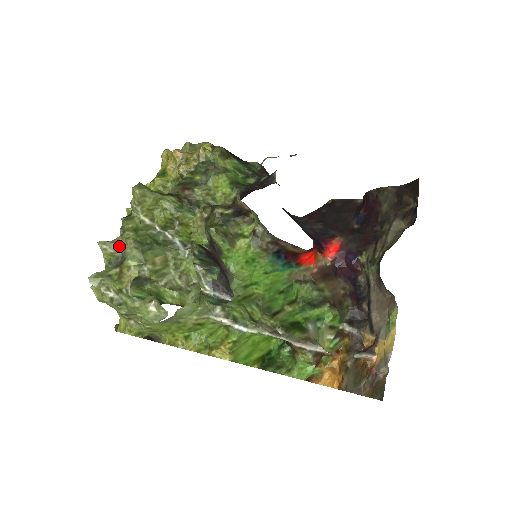
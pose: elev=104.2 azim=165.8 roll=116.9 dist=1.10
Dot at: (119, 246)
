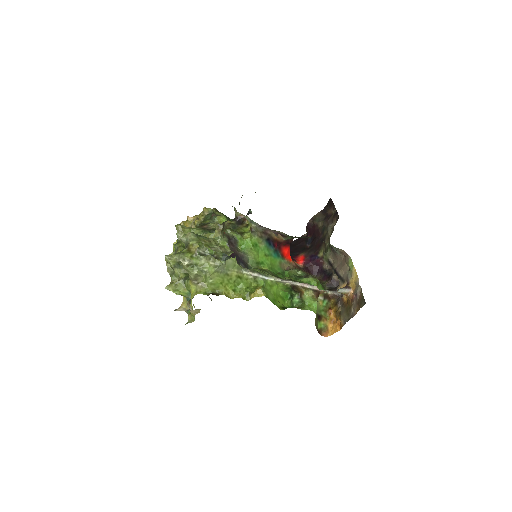
Dot at: (183, 240)
